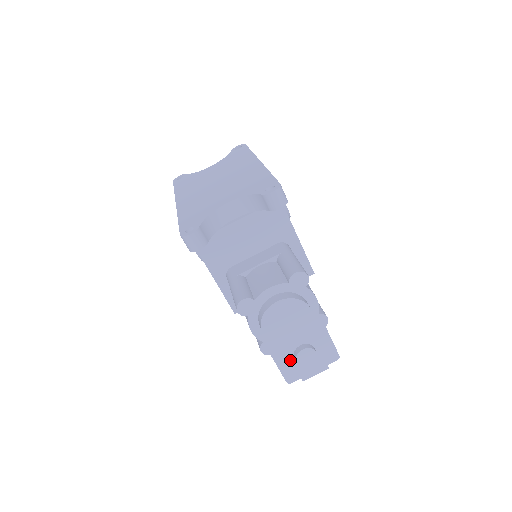
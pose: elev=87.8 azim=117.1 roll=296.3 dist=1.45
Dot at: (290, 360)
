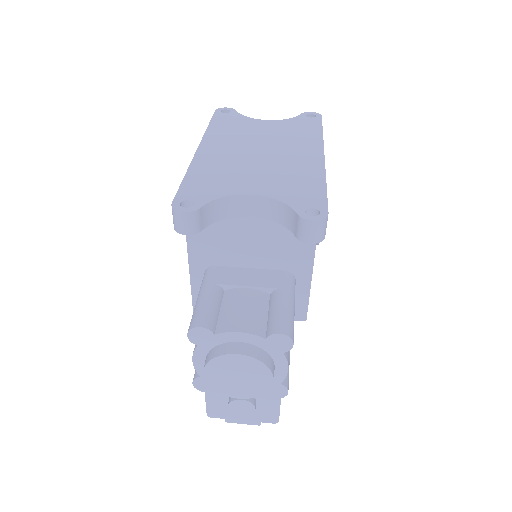
Dot at: (223, 398)
